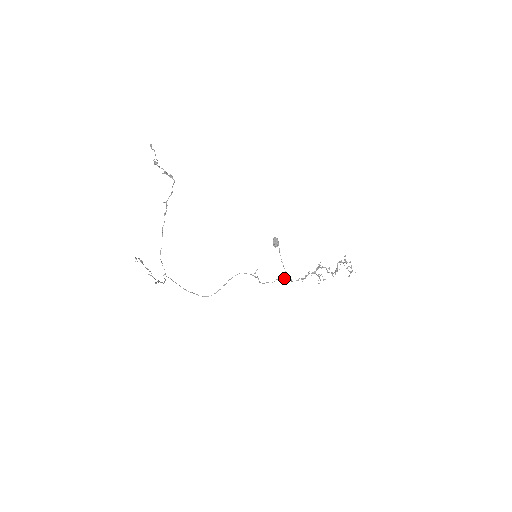
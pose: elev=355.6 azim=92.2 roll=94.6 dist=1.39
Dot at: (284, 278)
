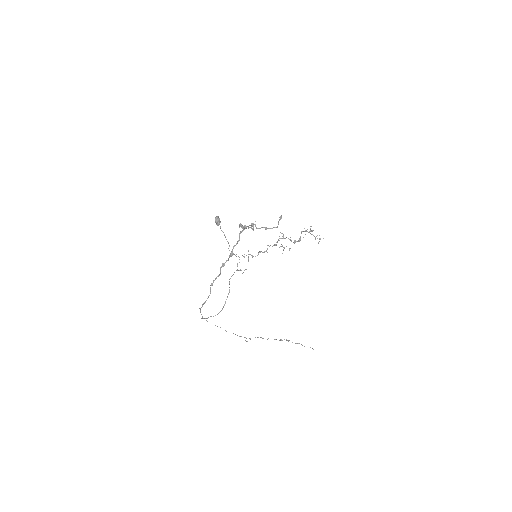
Dot at: (244, 256)
